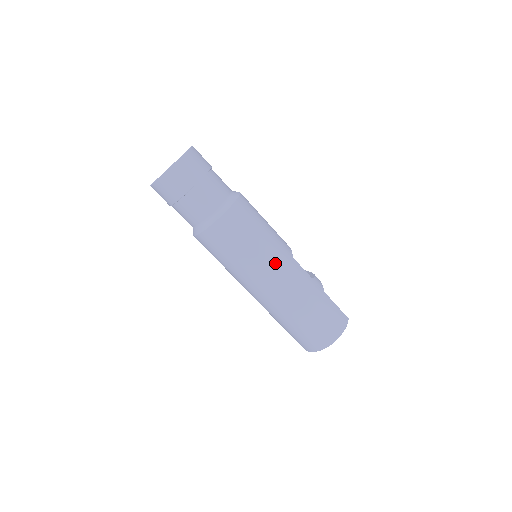
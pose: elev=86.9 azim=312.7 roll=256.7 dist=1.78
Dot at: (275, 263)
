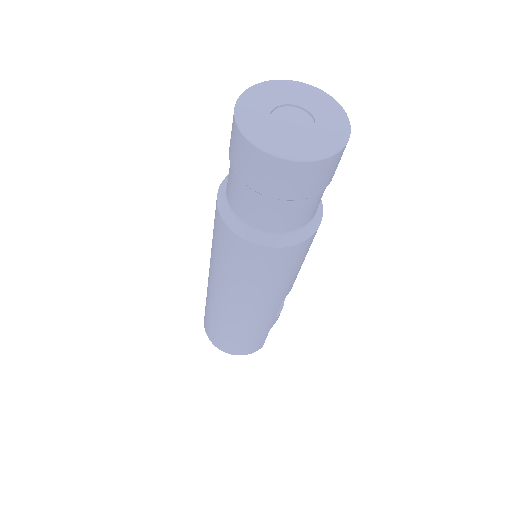
Dot at: (258, 303)
